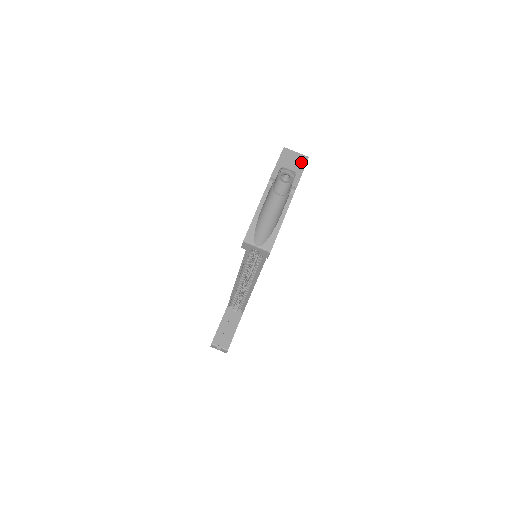
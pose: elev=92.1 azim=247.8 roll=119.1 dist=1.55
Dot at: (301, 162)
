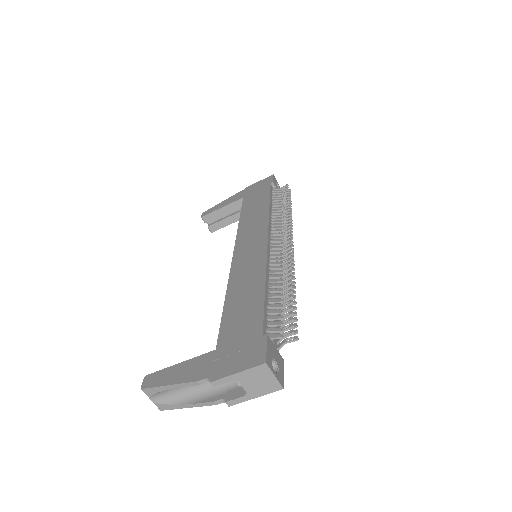
Dot at: (267, 389)
